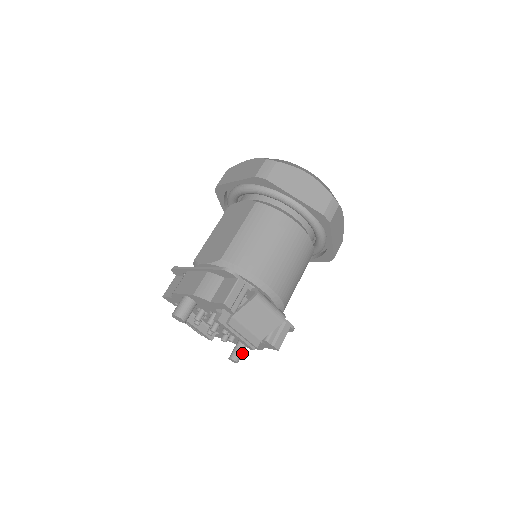
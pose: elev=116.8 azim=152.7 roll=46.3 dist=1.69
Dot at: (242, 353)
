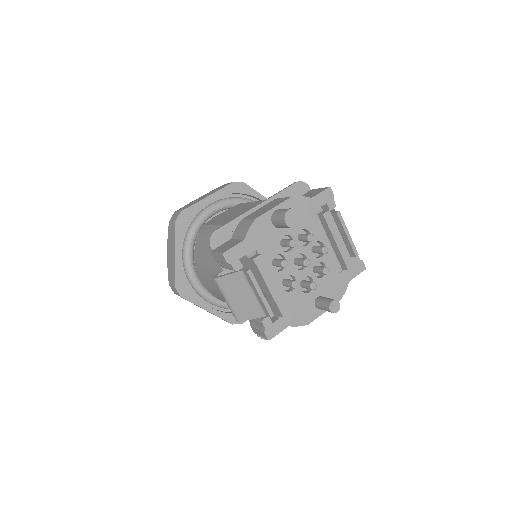
Dot at: occluded
